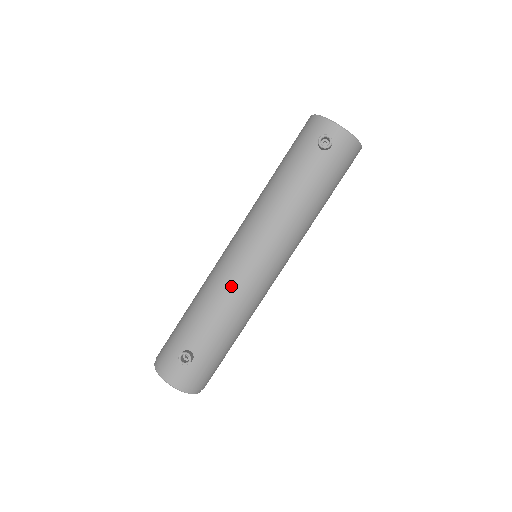
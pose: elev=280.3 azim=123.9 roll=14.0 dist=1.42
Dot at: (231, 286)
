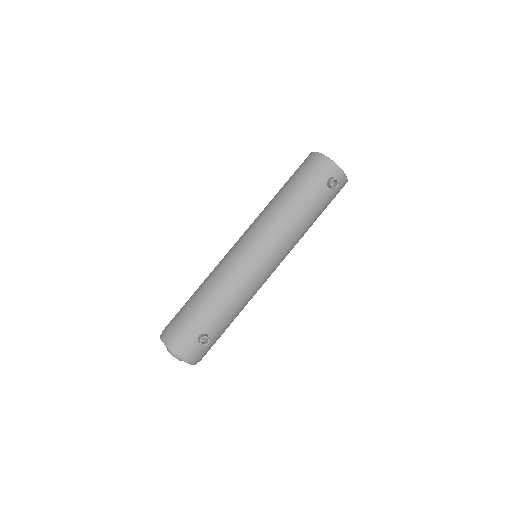
Dot at: (246, 284)
